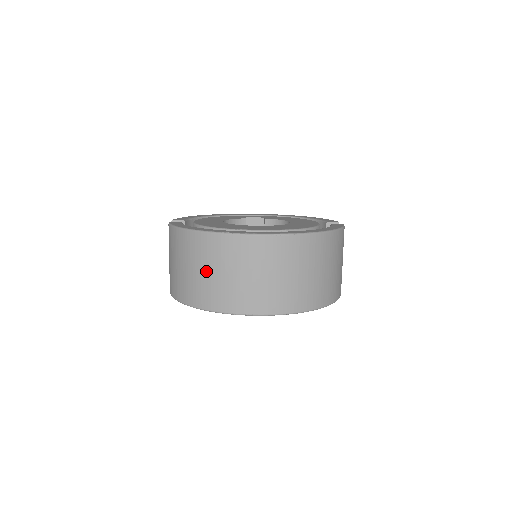
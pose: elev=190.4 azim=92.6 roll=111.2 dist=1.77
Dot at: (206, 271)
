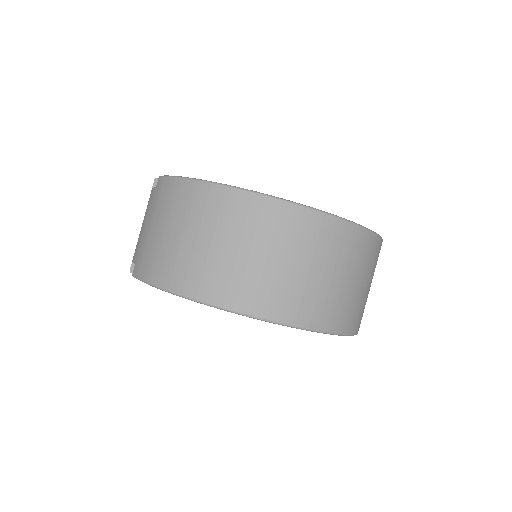
Dot at: (230, 247)
